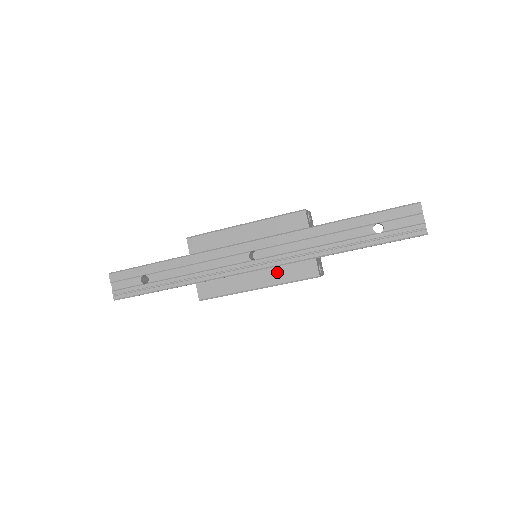
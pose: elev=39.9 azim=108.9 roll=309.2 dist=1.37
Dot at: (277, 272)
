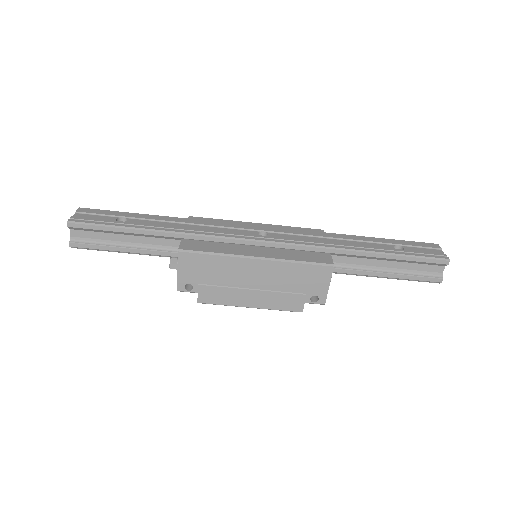
Dot at: (285, 252)
